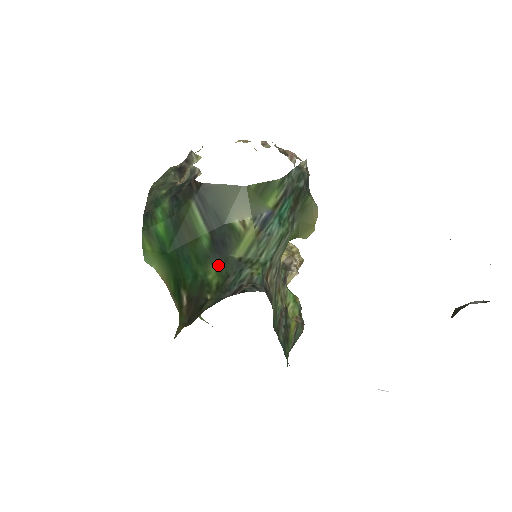
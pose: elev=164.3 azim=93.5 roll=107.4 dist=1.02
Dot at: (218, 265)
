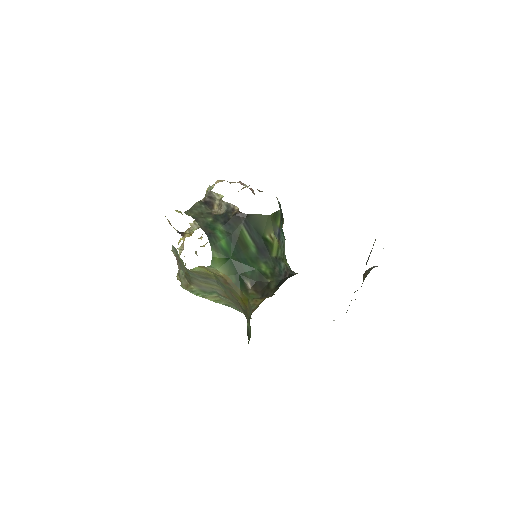
Dot at: (266, 262)
